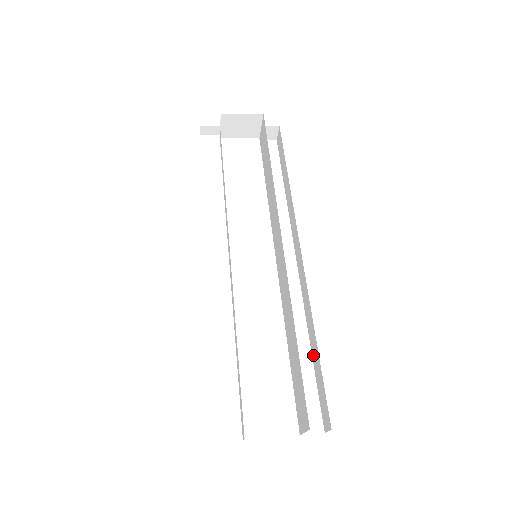
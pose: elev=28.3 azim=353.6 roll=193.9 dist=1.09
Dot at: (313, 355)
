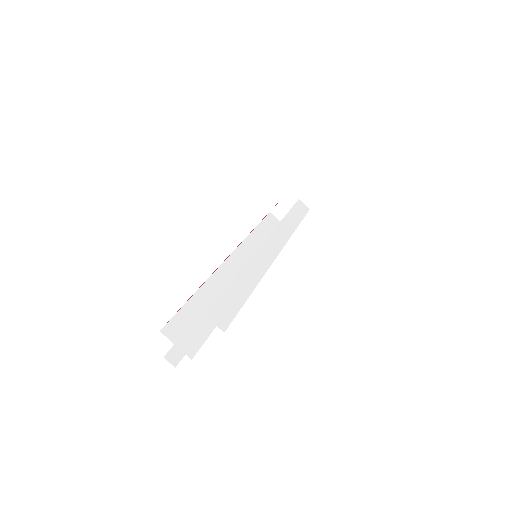
Dot at: occluded
